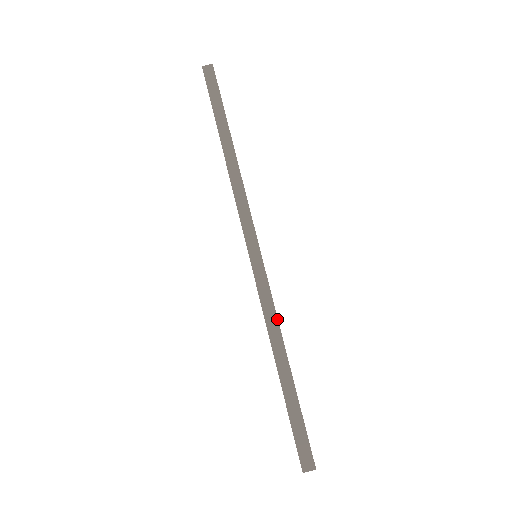
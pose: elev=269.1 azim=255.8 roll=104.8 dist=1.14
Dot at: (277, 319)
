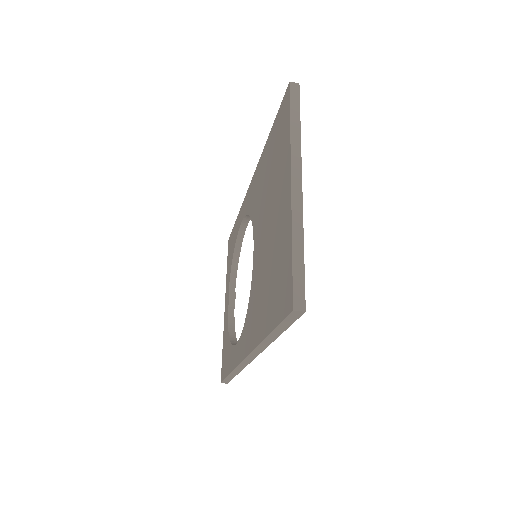
Dot at: occluded
